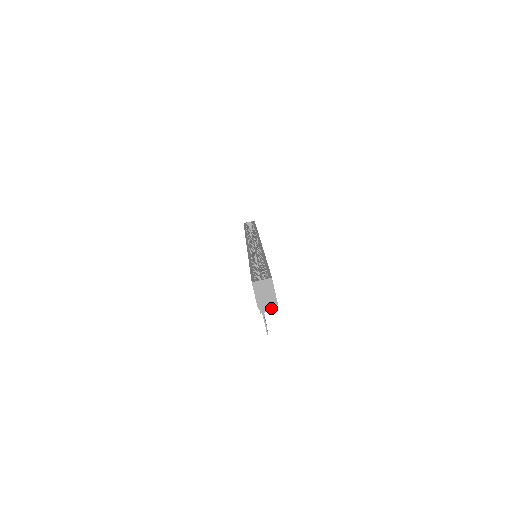
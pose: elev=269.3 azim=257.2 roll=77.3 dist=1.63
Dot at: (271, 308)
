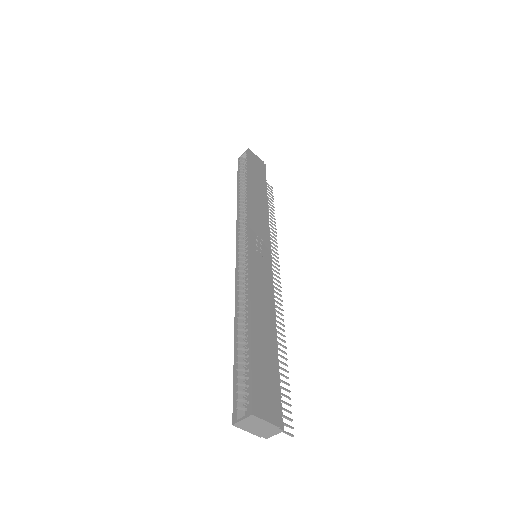
Dot at: (275, 432)
